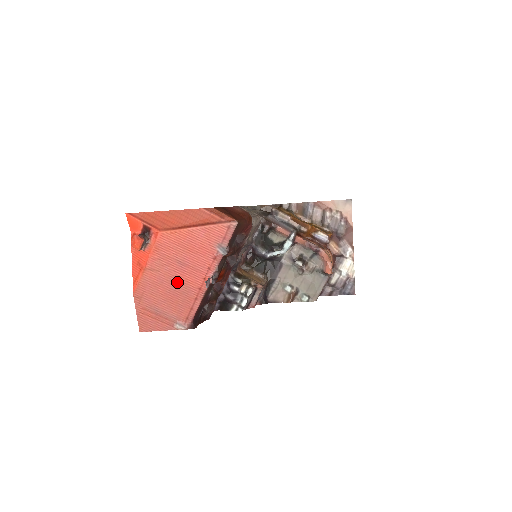
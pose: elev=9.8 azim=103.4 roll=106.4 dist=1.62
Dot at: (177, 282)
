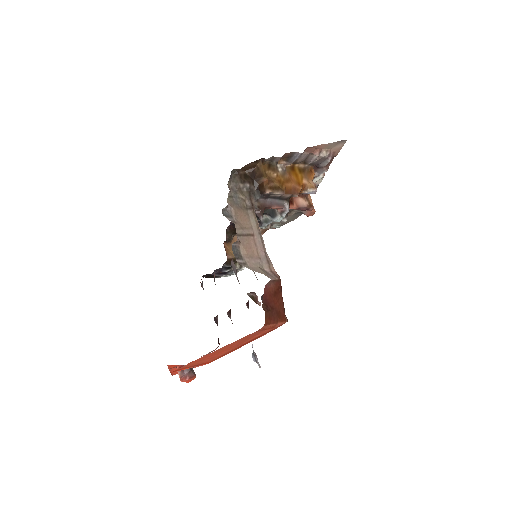
Dot at: occluded
